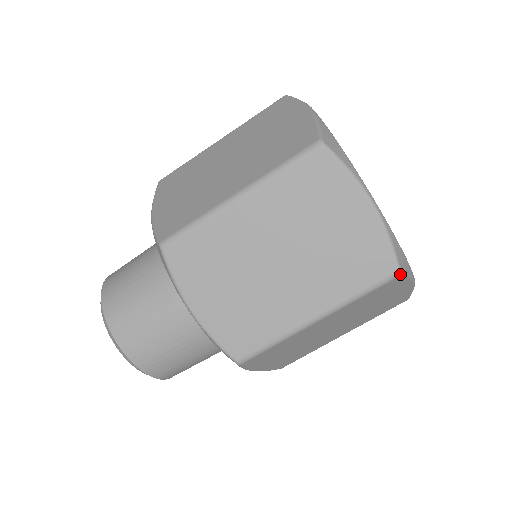
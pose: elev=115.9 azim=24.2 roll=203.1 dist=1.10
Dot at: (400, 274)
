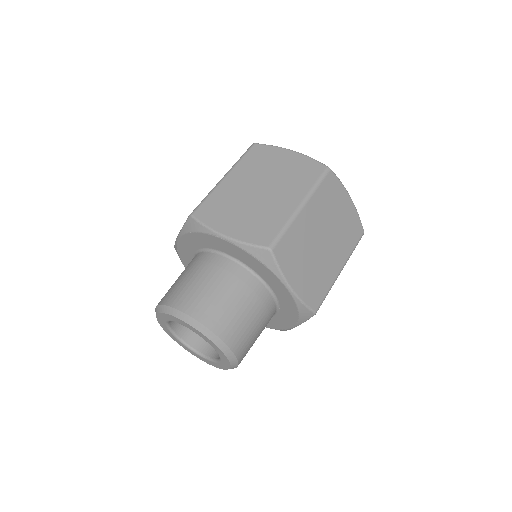
Dot at: occluded
